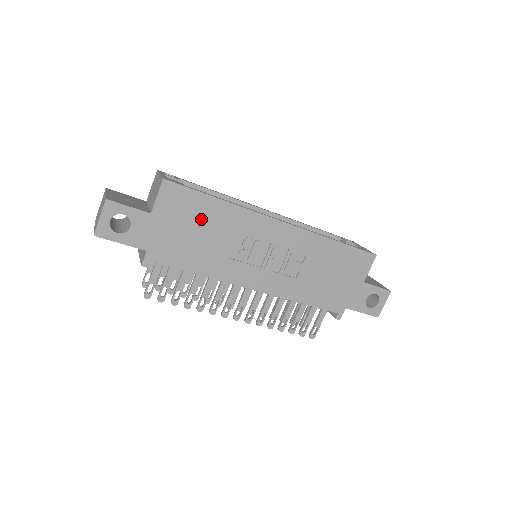
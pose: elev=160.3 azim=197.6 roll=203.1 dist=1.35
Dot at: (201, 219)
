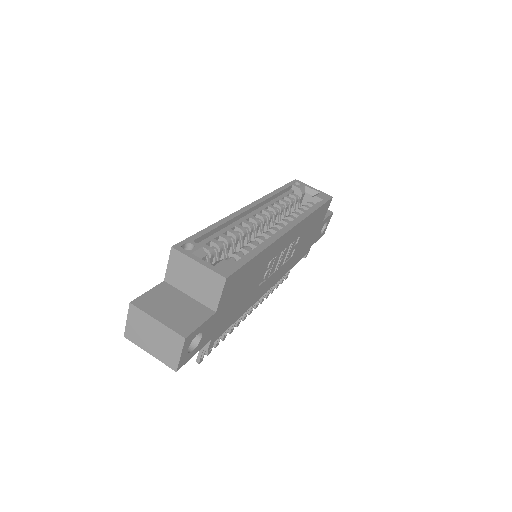
Dot at: (247, 280)
